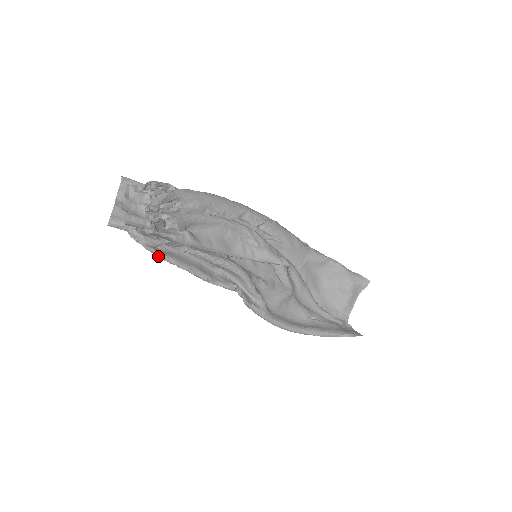
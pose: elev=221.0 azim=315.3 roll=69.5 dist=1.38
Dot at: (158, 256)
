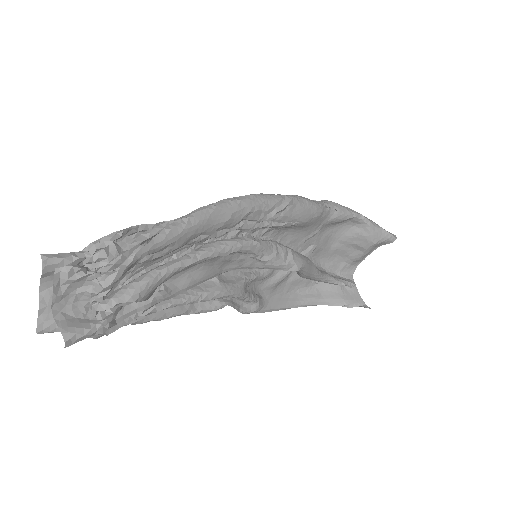
Dot at: occluded
